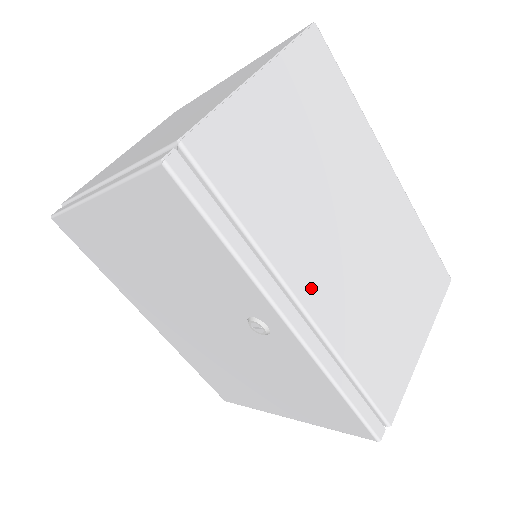
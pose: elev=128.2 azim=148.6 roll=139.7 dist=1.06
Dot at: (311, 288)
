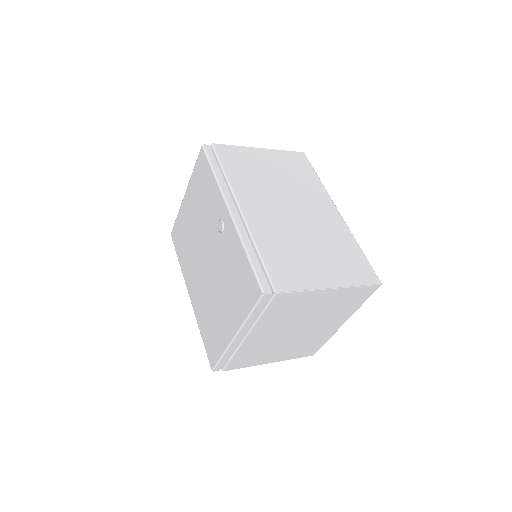
Dot at: (250, 207)
